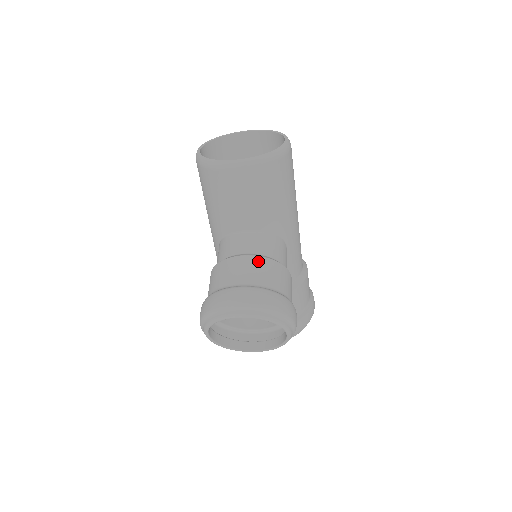
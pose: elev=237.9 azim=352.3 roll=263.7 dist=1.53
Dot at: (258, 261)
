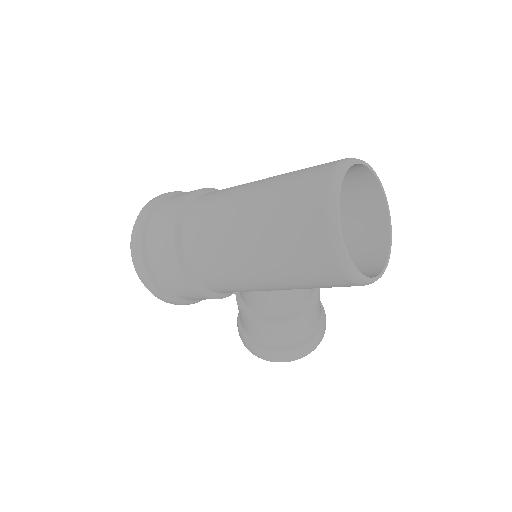
Dot at: occluded
